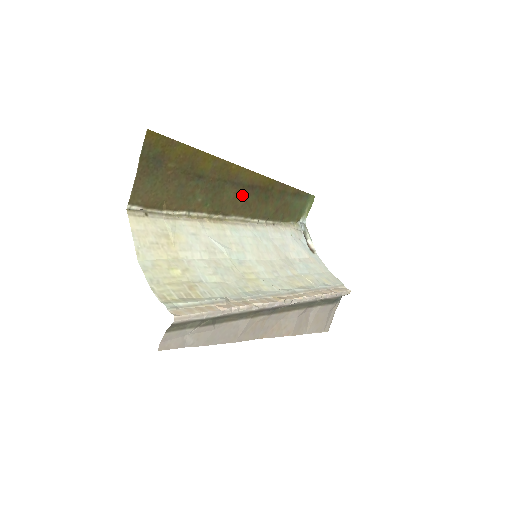
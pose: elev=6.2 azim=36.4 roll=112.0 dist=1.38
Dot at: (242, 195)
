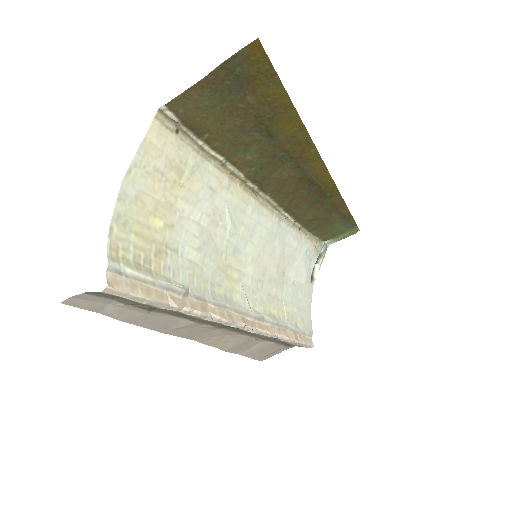
Dot at: (295, 183)
